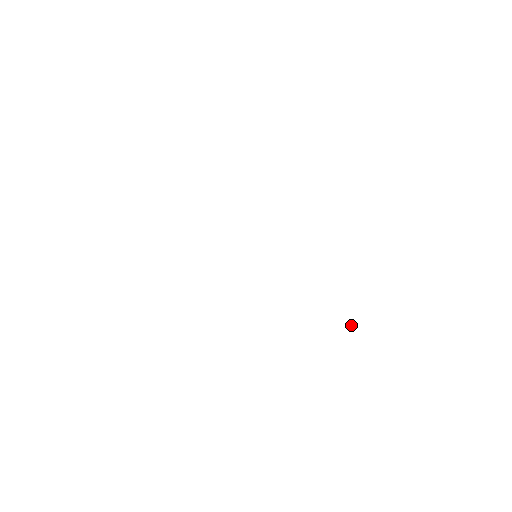
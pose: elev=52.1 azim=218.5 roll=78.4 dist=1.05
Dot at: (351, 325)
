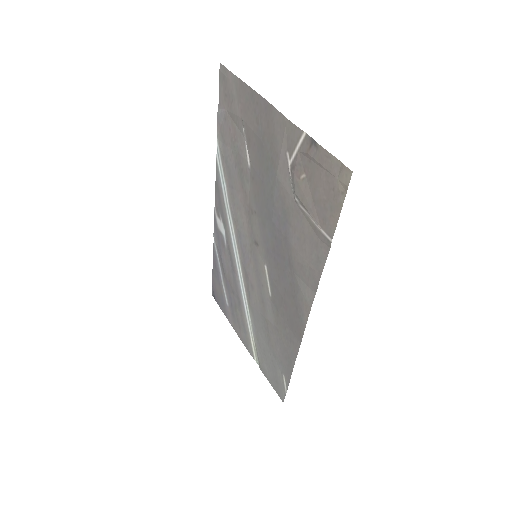
Dot at: (231, 325)
